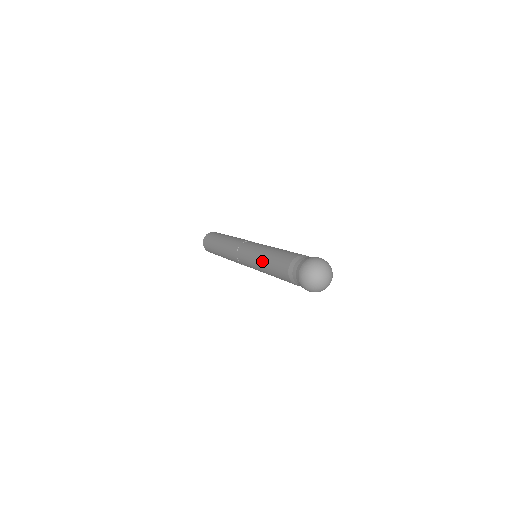
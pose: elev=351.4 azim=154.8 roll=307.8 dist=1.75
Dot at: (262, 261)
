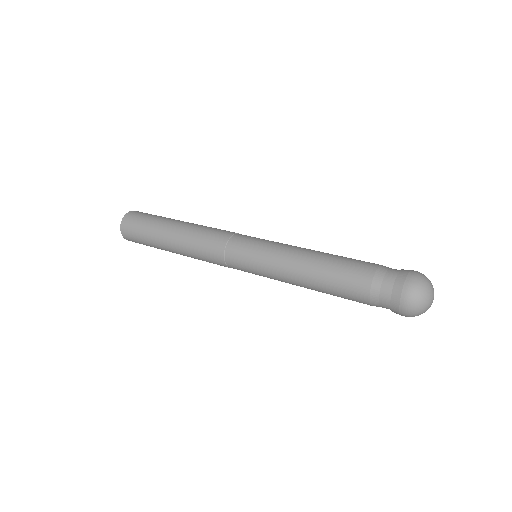
Dot at: (302, 257)
